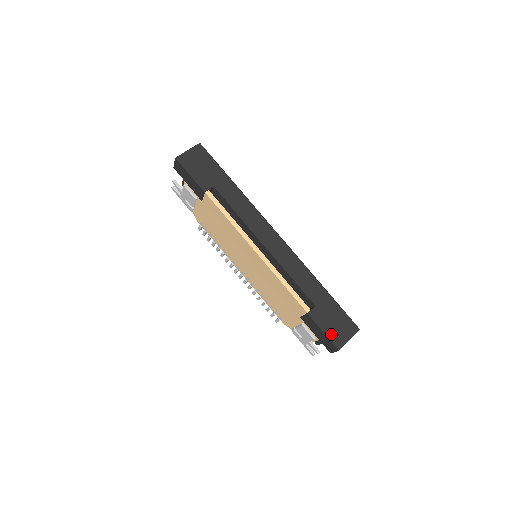
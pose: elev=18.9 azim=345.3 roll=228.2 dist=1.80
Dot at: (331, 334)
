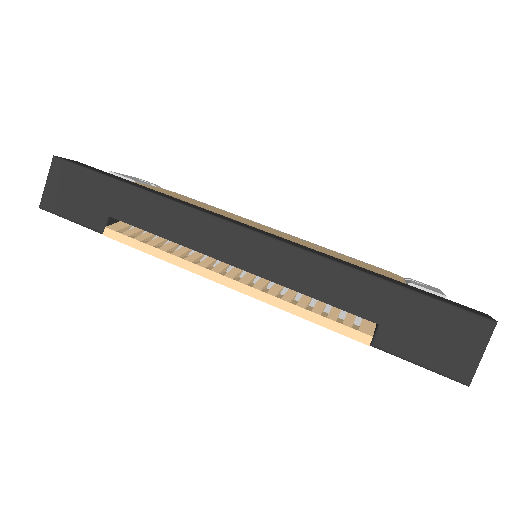
Dot at: (436, 363)
